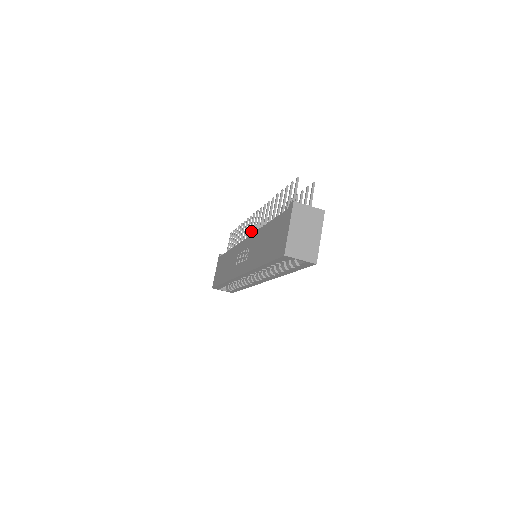
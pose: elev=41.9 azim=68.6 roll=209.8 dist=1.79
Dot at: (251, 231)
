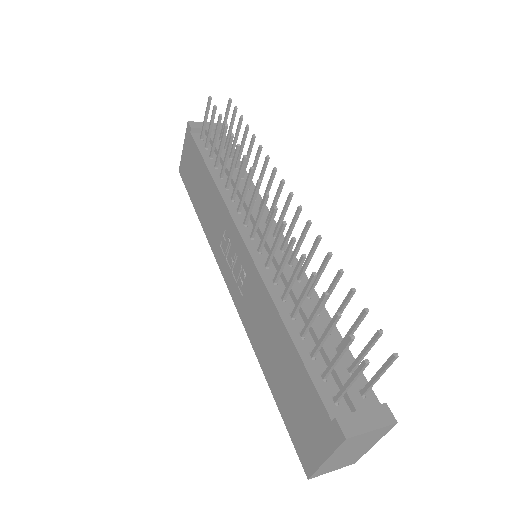
Dot at: (251, 210)
